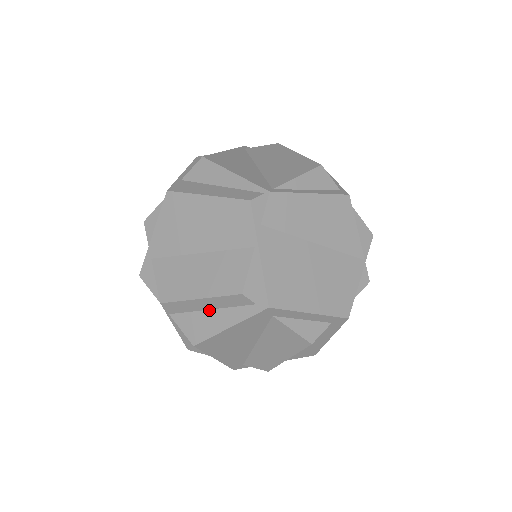
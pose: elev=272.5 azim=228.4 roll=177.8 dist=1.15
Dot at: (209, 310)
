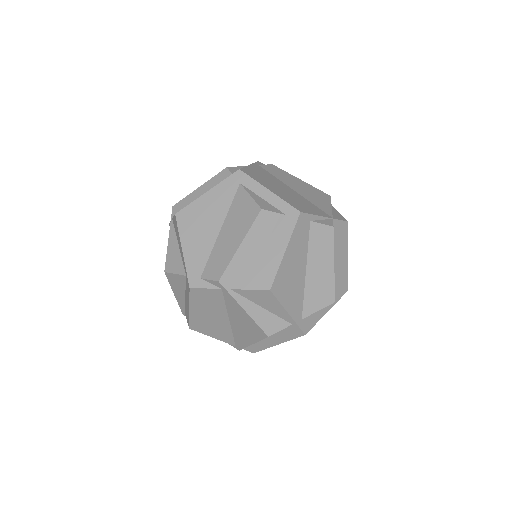
Dot at: occluded
